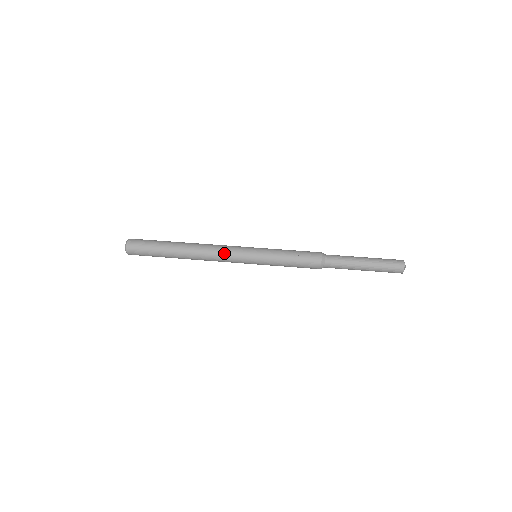
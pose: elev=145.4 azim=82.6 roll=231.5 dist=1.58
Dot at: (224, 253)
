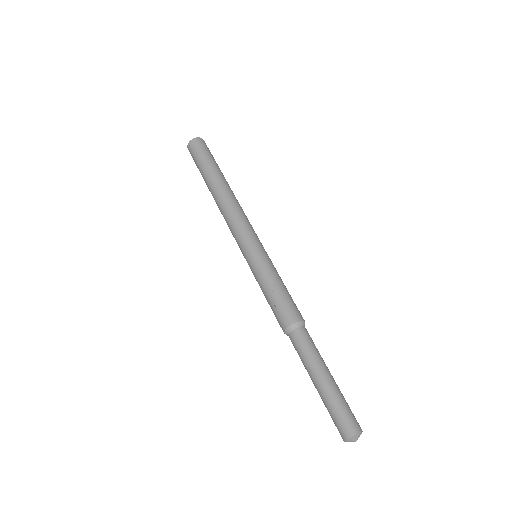
Dot at: (234, 223)
